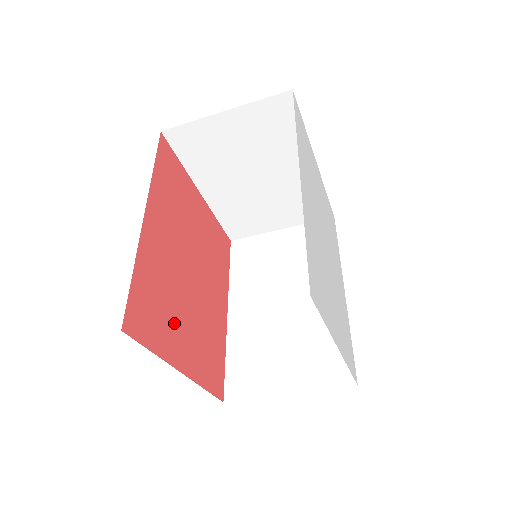
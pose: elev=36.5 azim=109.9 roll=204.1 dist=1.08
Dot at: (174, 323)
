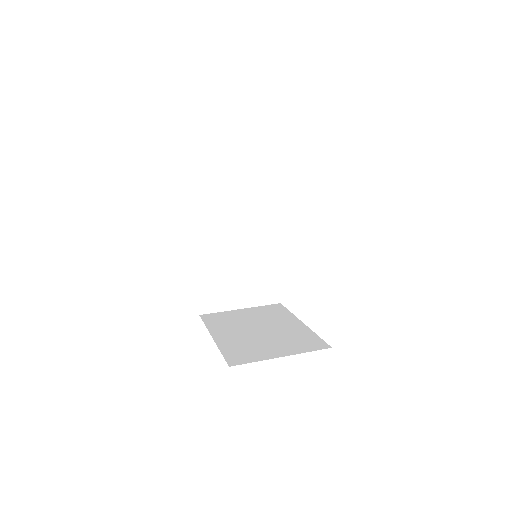
Dot at: occluded
